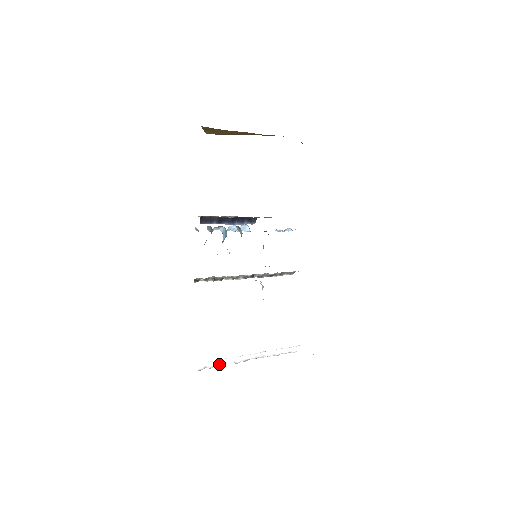
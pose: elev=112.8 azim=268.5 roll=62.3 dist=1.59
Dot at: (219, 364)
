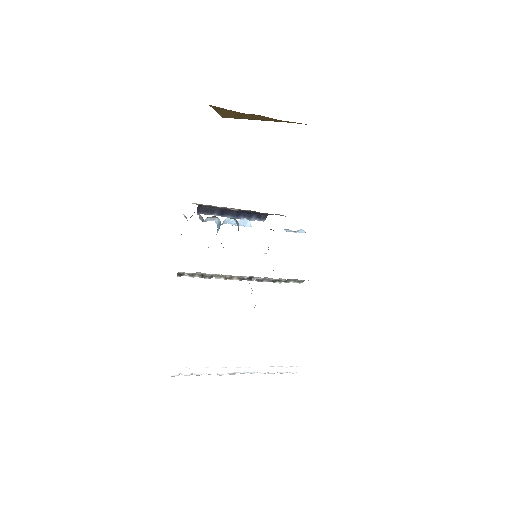
Dot at: (198, 373)
